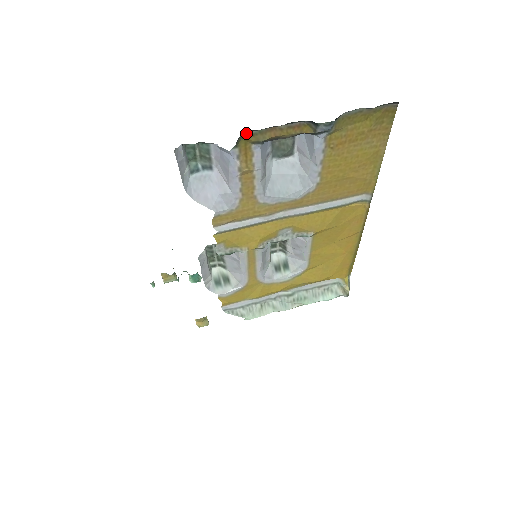
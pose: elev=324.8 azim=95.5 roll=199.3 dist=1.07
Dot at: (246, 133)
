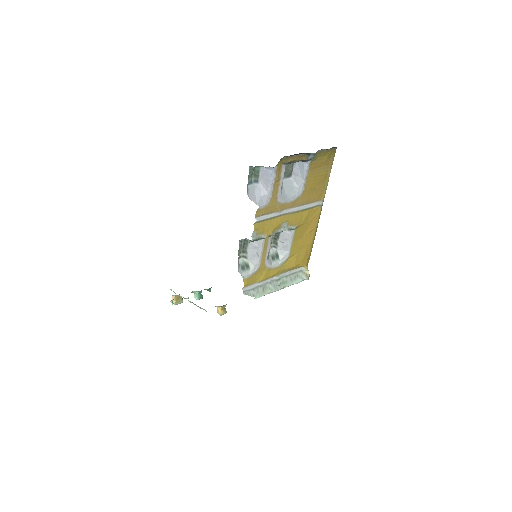
Dot at: (282, 158)
